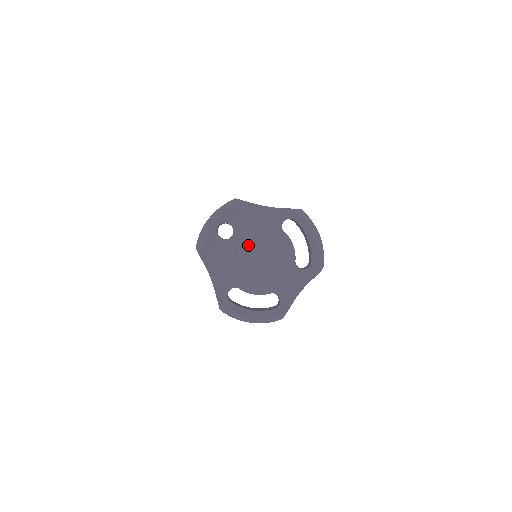
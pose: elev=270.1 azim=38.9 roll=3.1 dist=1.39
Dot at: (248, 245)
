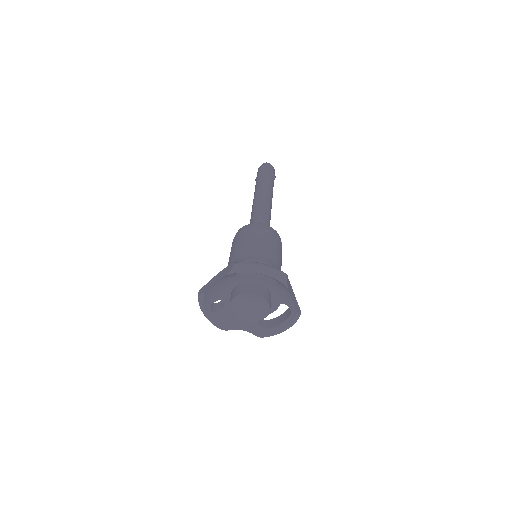
Dot at: (235, 310)
